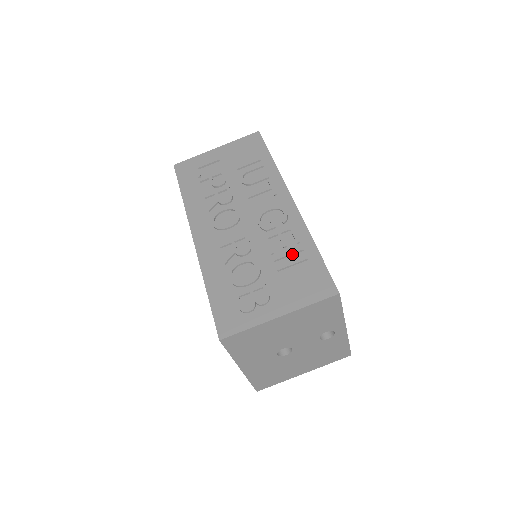
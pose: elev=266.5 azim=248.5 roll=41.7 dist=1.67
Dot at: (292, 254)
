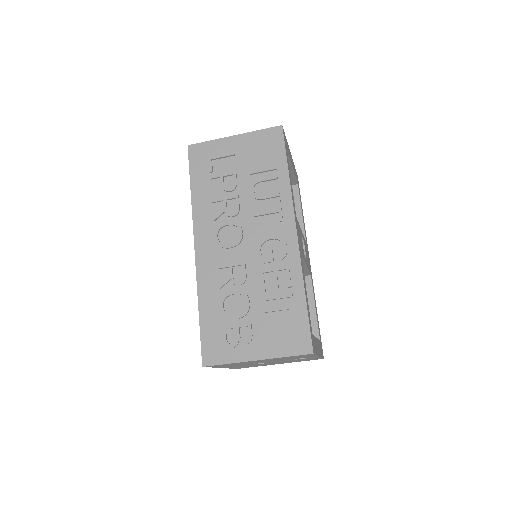
Dot at: (281, 298)
